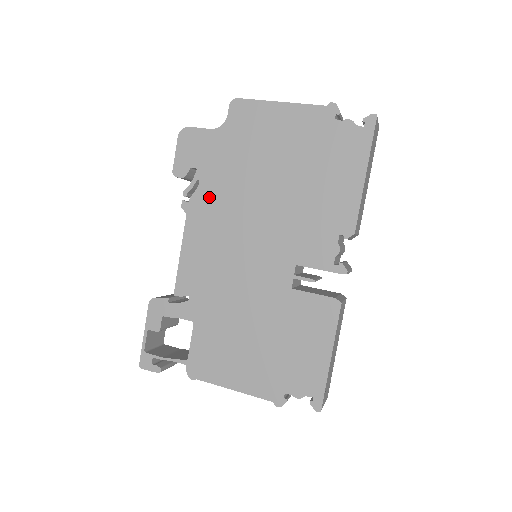
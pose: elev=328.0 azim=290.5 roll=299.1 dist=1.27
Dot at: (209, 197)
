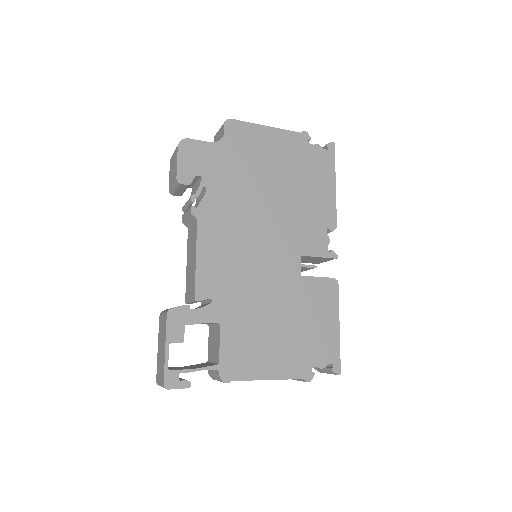
Dot at: (218, 202)
